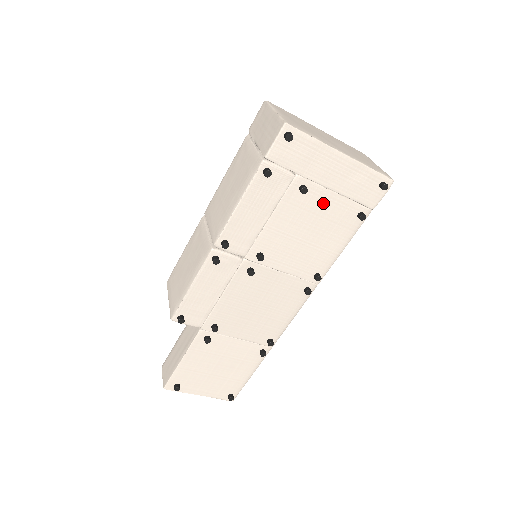
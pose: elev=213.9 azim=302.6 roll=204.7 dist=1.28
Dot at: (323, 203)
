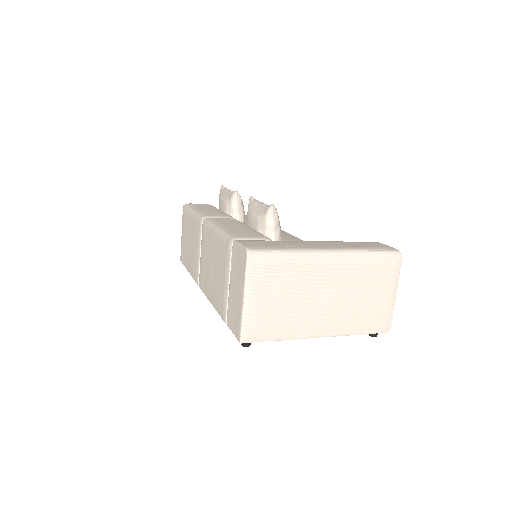
Dot at: occluded
